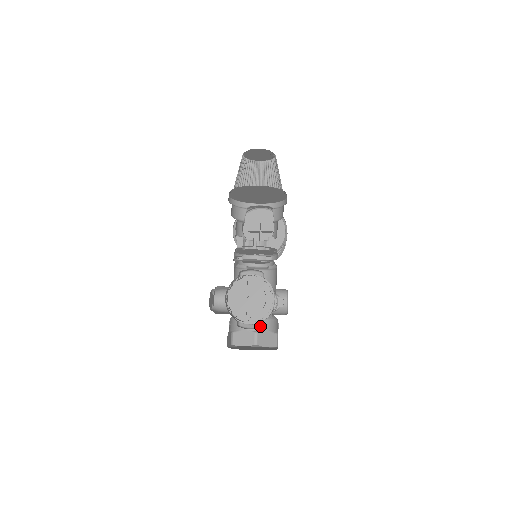
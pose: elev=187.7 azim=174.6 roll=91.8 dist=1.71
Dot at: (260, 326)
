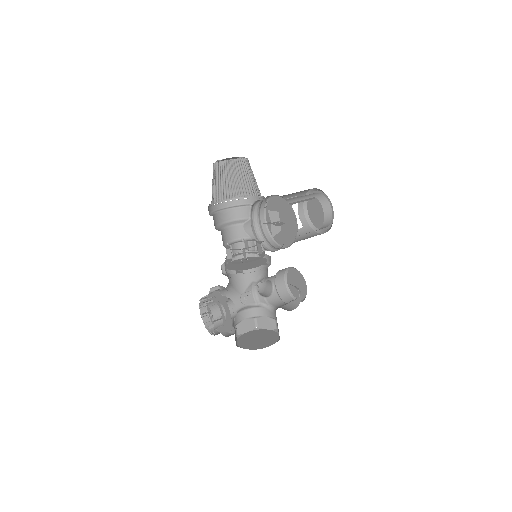
Dot at: (234, 333)
